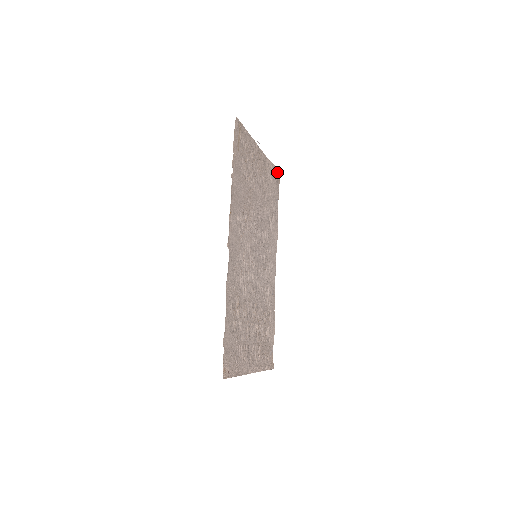
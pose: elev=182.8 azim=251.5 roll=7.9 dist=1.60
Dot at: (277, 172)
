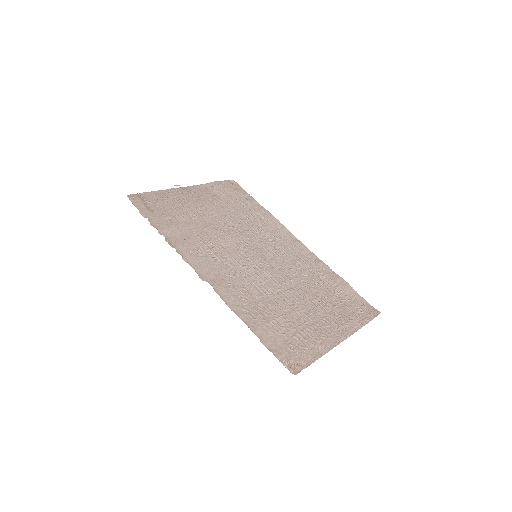
Dot at: (227, 182)
